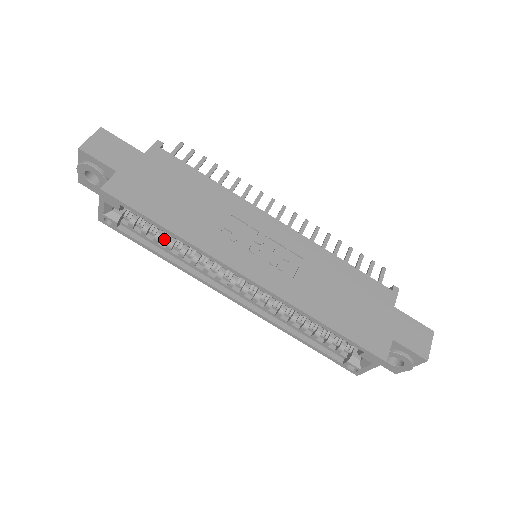
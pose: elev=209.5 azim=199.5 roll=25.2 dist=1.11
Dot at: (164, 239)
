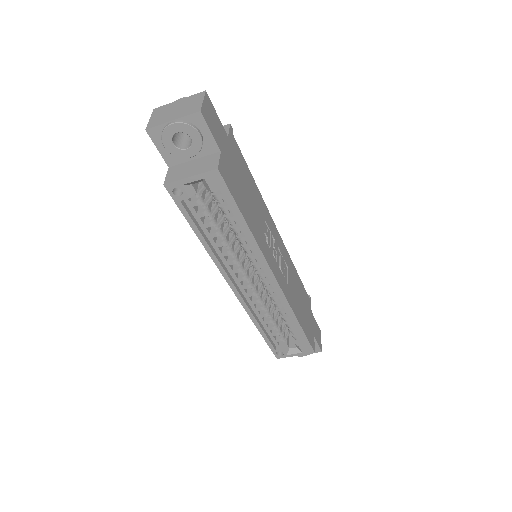
Dot at: (215, 225)
